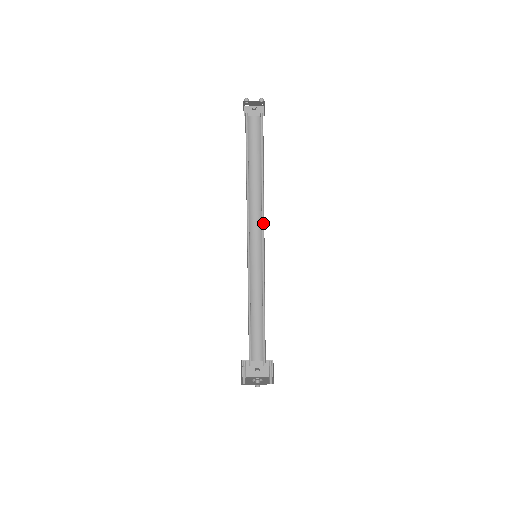
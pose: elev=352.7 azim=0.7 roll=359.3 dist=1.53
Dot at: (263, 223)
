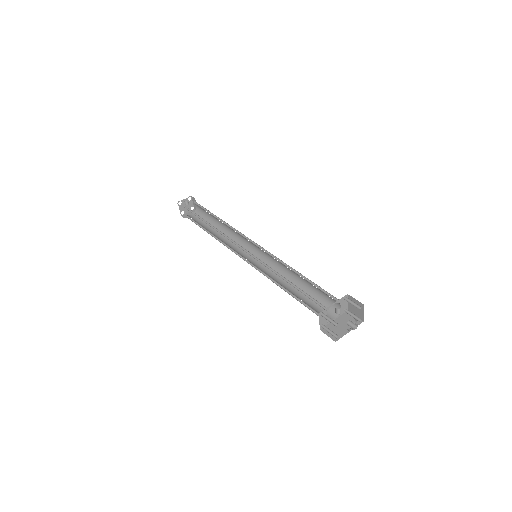
Dot at: (242, 235)
